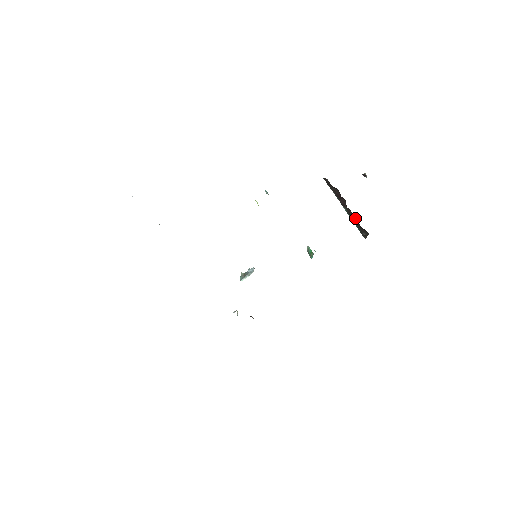
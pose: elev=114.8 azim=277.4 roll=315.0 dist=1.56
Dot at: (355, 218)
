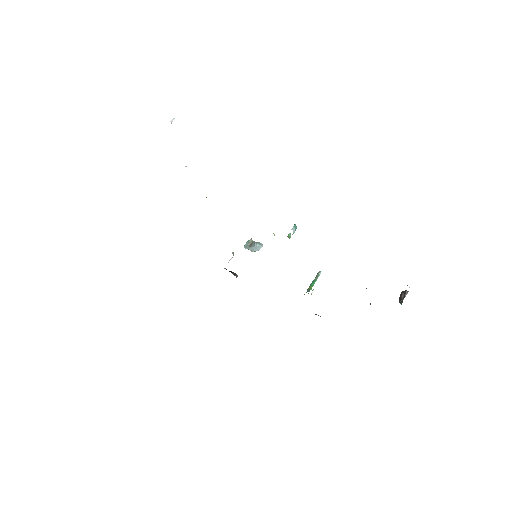
Dot at: occluded
